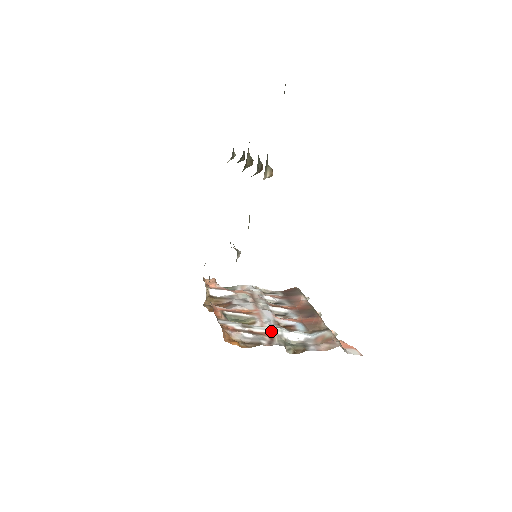
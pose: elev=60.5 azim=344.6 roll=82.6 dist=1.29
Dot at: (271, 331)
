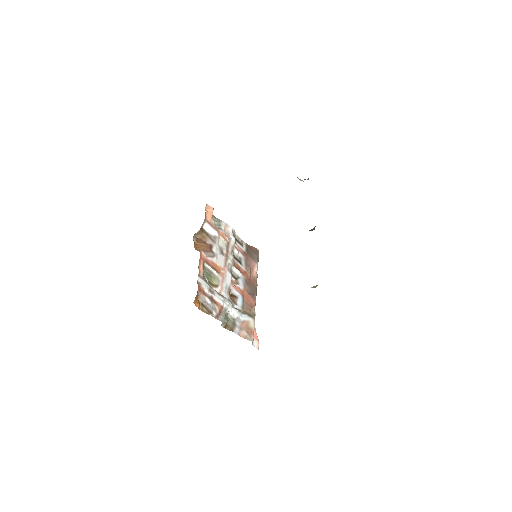
Dot at: (223, 304)
